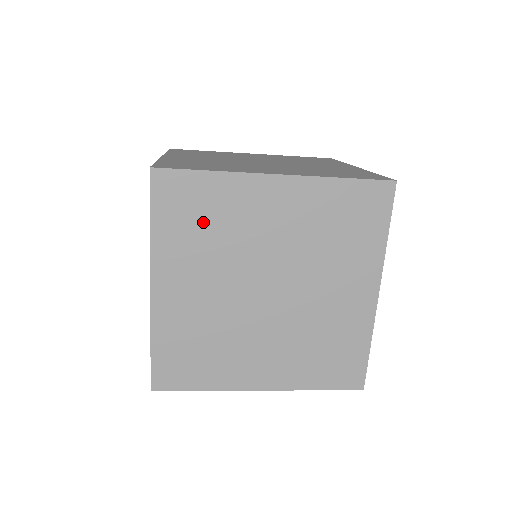
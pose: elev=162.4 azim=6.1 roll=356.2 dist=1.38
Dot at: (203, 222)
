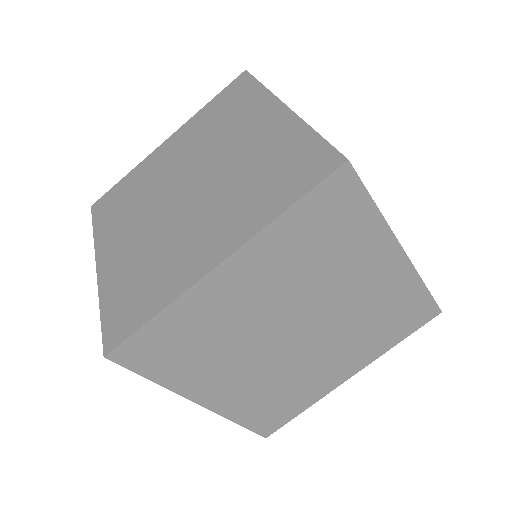
Dot at: (324, 243)
